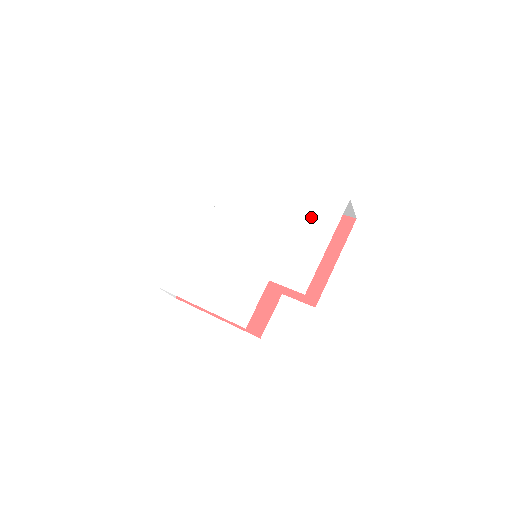
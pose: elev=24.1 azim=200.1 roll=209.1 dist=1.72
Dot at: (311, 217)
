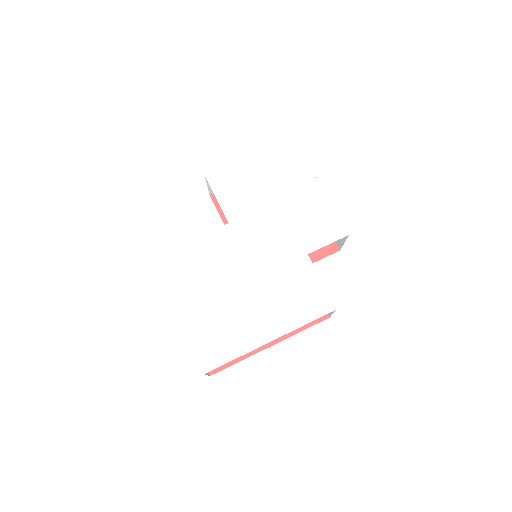
Dot at: (279, 176)
